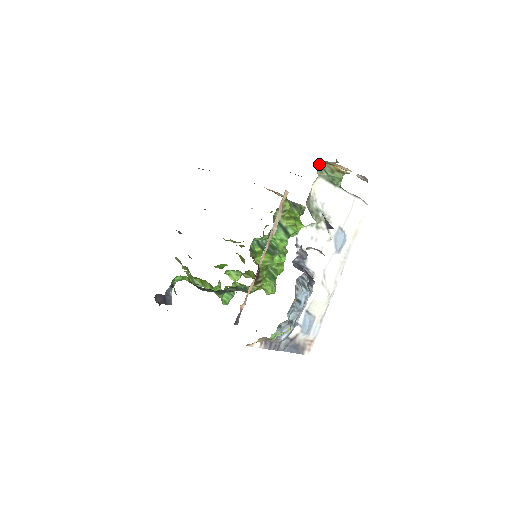
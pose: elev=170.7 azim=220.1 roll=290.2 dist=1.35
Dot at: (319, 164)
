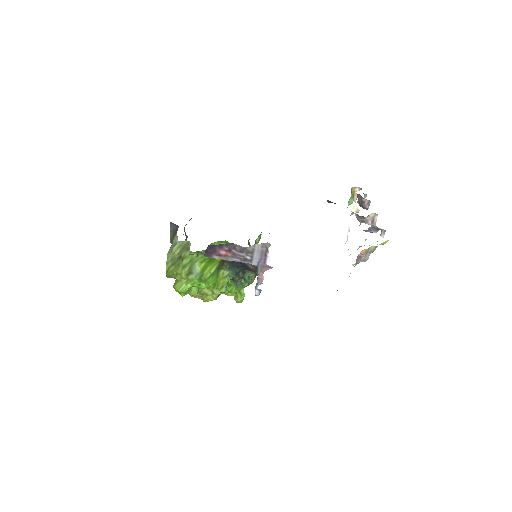
Dot at: (351, 188)
